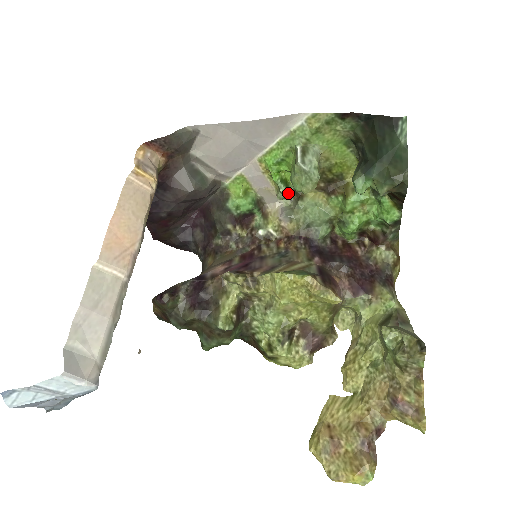
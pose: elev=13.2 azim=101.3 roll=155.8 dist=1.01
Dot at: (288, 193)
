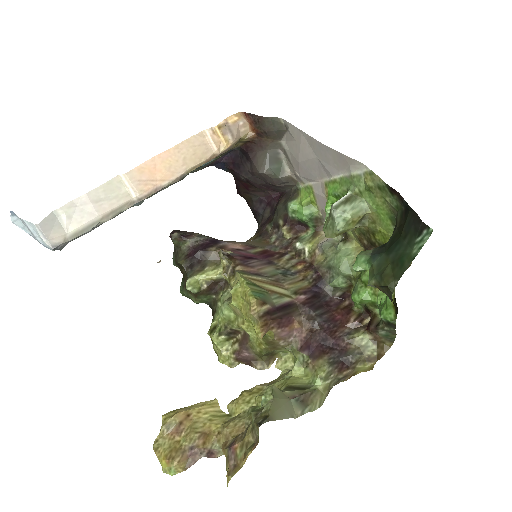
Dot at: occluded
